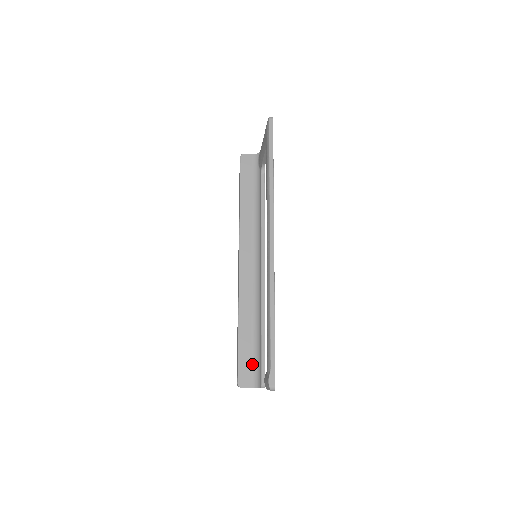
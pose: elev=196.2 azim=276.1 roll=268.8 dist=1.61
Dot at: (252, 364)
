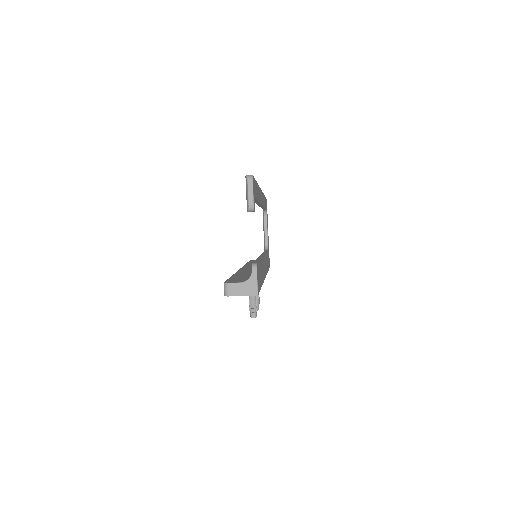
Dot at: occluded
